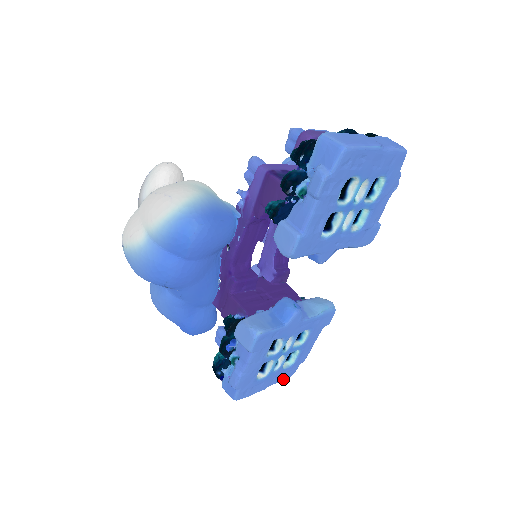
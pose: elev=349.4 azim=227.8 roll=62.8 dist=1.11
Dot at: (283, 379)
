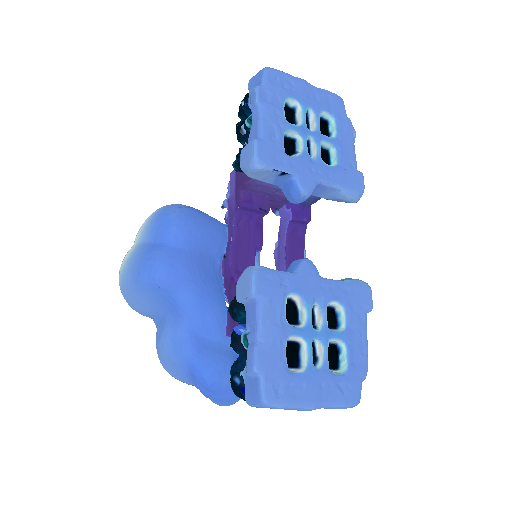
Dot at: (342, 400)
